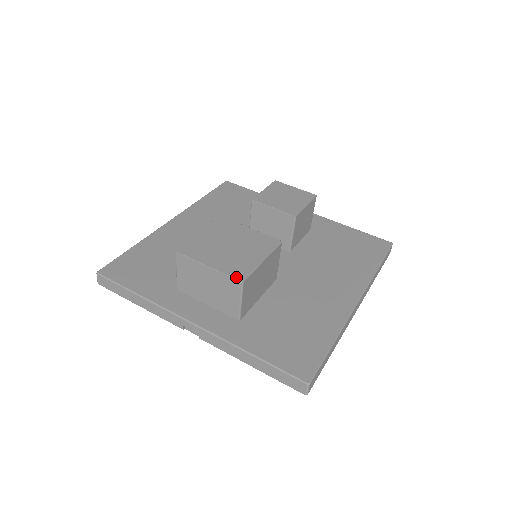
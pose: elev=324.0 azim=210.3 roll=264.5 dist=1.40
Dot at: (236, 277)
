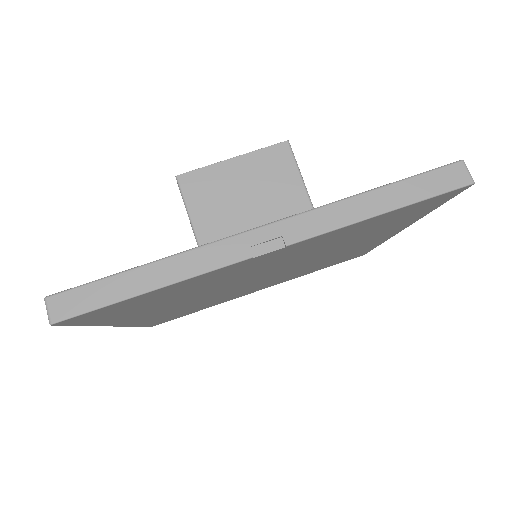
Dot at: (275, 145)
